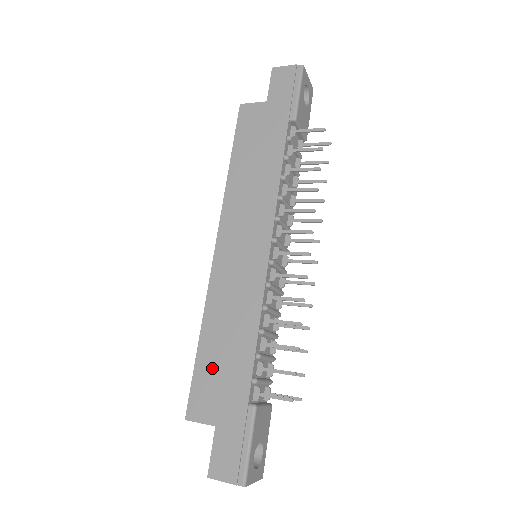
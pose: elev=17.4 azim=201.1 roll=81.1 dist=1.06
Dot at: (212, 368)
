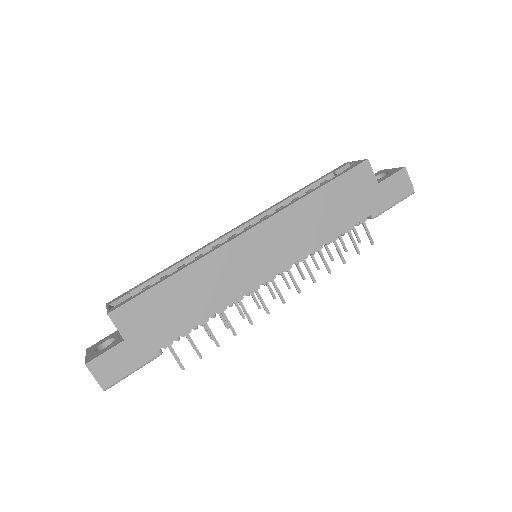
Dot at: (162, 303)
